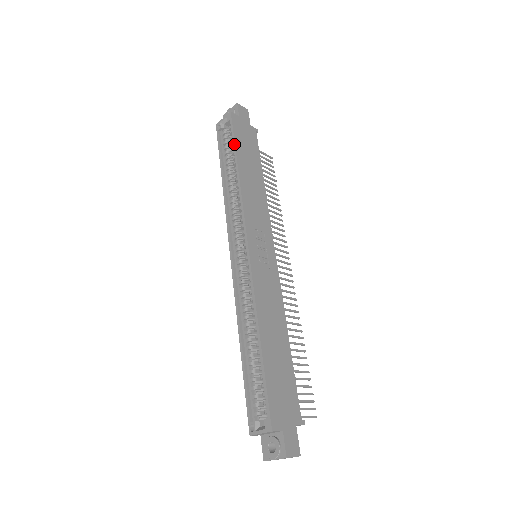
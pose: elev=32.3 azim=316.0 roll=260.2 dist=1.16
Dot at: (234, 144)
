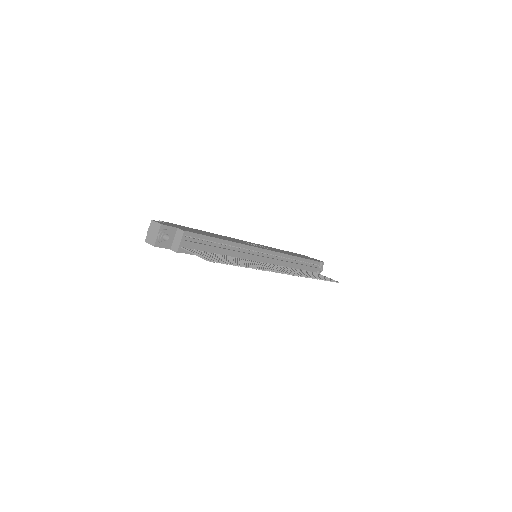
Dot at: (291, 252)
